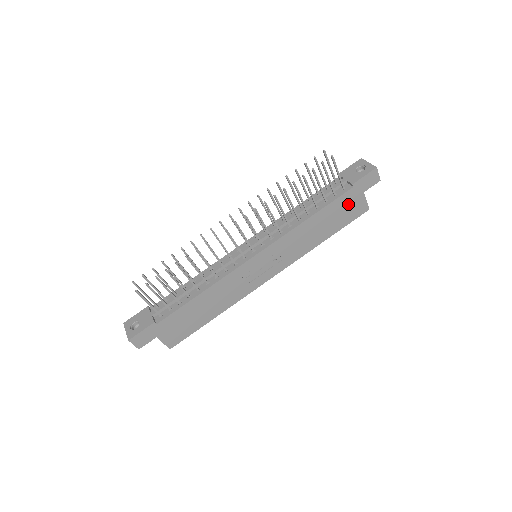
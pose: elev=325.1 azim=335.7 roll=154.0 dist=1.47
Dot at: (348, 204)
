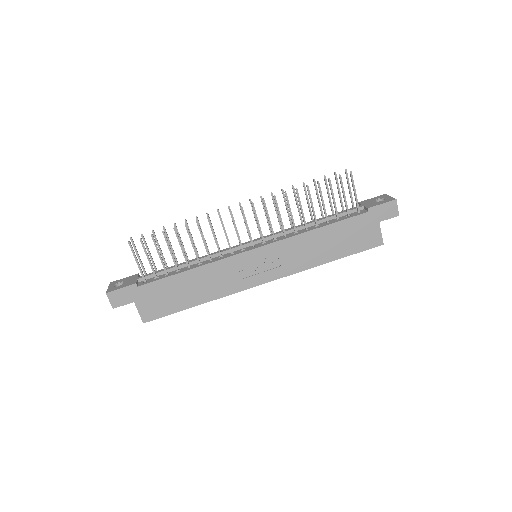
Dot at: (360, 229)
